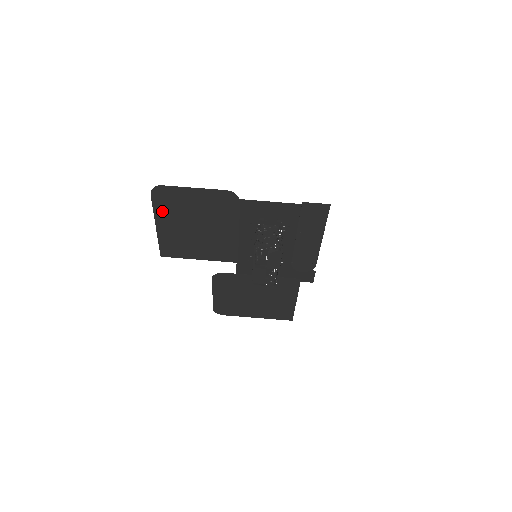
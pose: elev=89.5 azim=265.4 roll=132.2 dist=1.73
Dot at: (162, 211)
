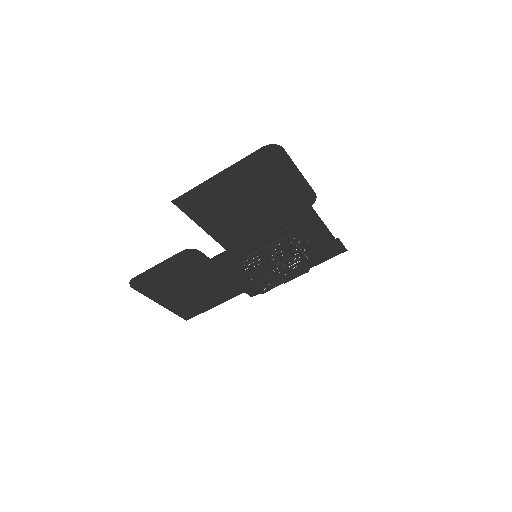
Dot at: (246, 167)
